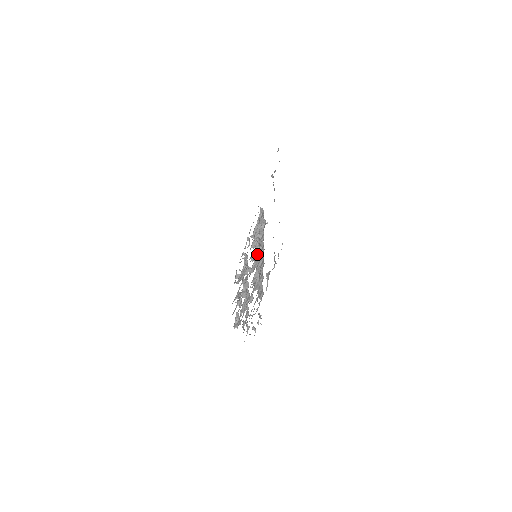
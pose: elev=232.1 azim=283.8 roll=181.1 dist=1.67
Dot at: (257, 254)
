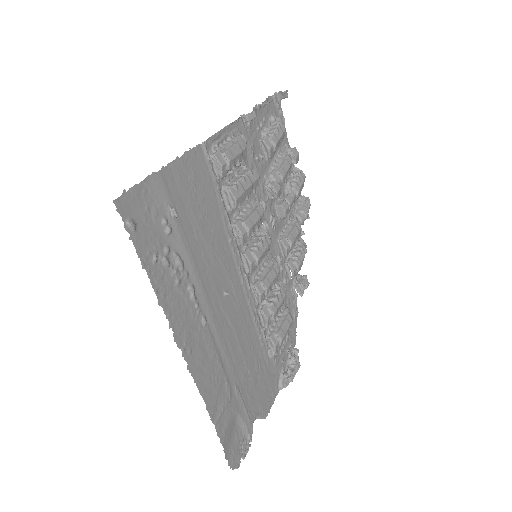
Dot at: occluded
